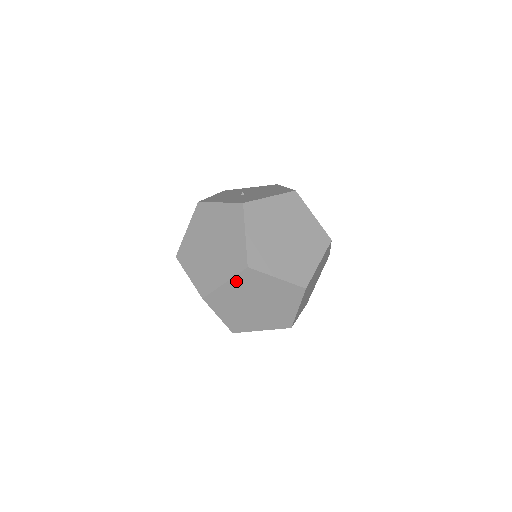
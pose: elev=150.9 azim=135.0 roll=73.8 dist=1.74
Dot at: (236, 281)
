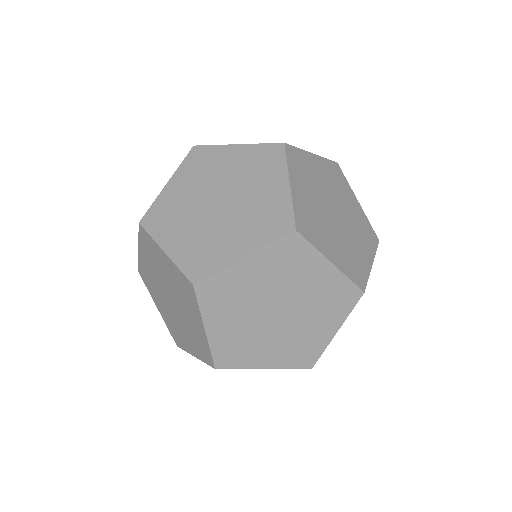
Dot at: (143, 247)
